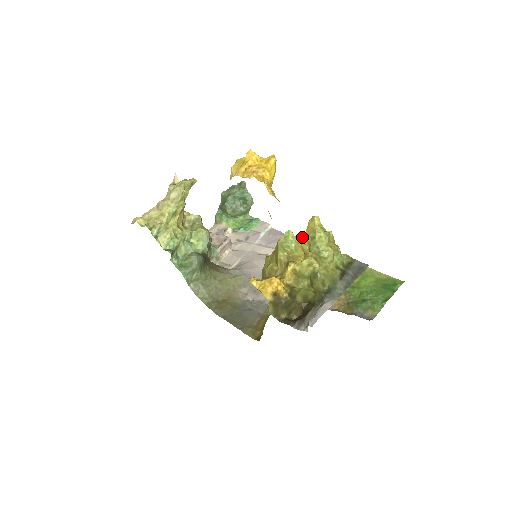
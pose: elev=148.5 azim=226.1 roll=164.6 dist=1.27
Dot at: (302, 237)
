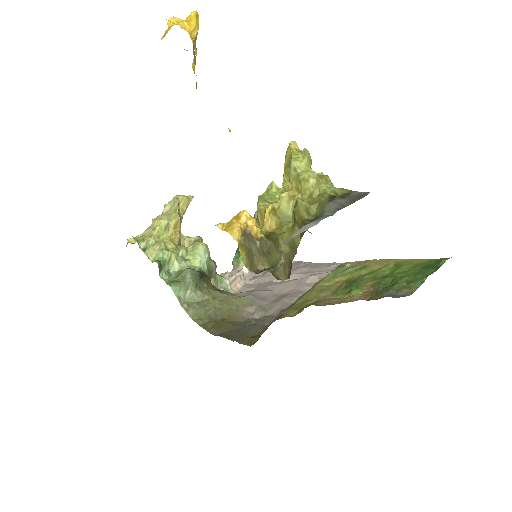
Dot at: occluded
